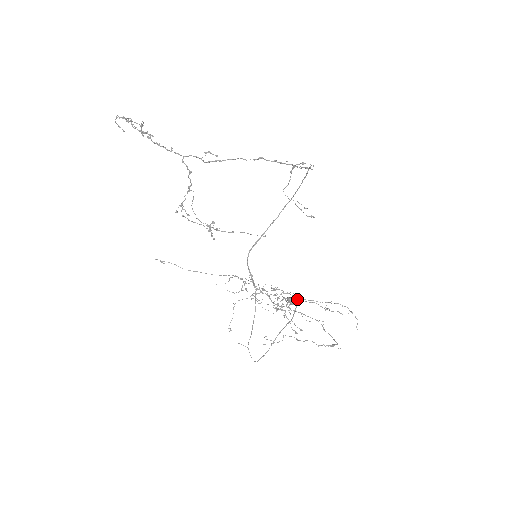
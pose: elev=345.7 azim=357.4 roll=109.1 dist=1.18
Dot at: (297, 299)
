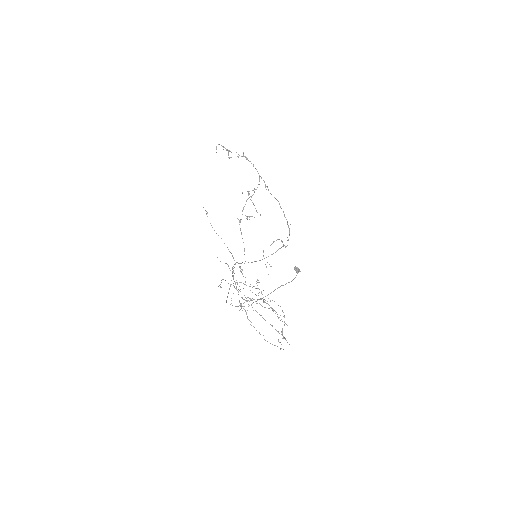
Dot at: occluded
